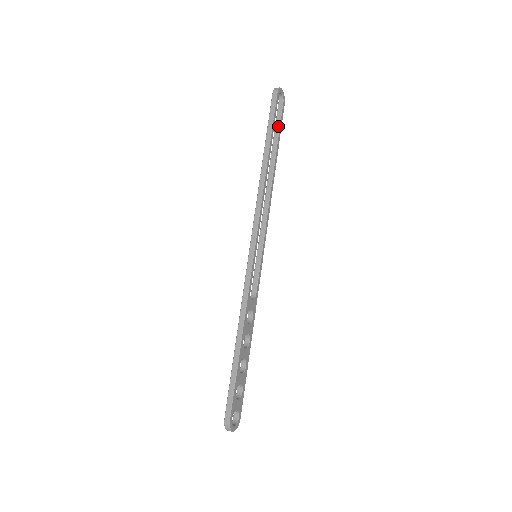
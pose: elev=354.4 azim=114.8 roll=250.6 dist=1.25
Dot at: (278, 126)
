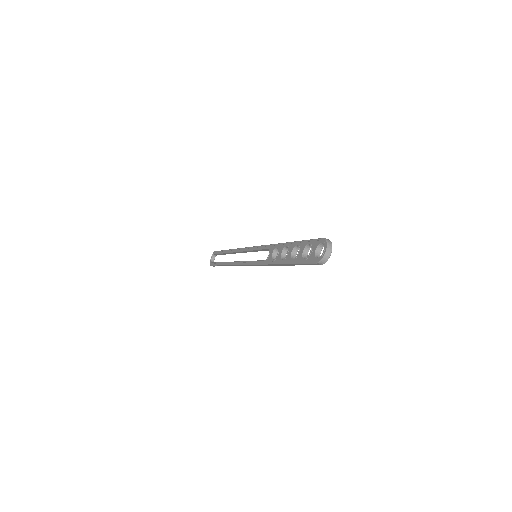
Dot at: occluded
